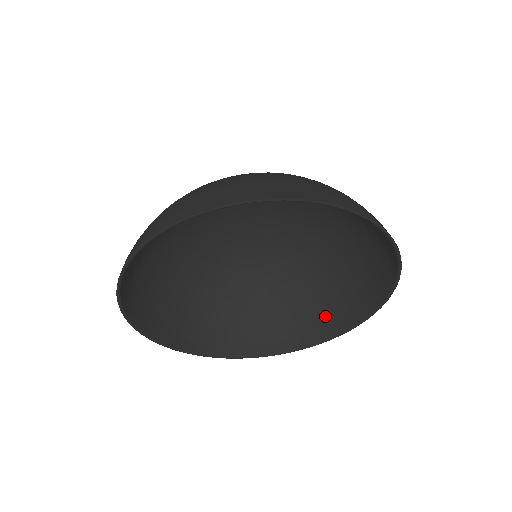
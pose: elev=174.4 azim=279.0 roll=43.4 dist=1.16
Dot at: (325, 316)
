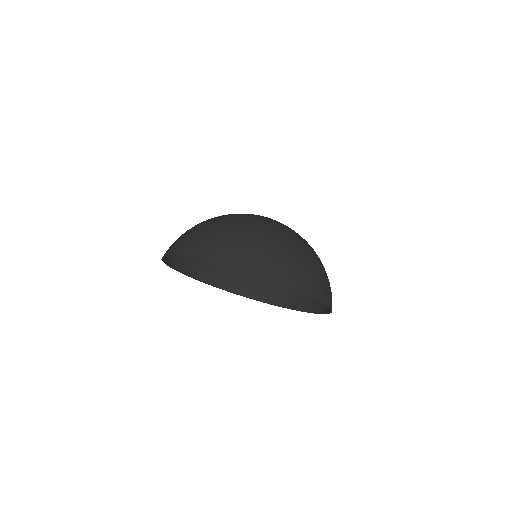
Dot at: occluded
